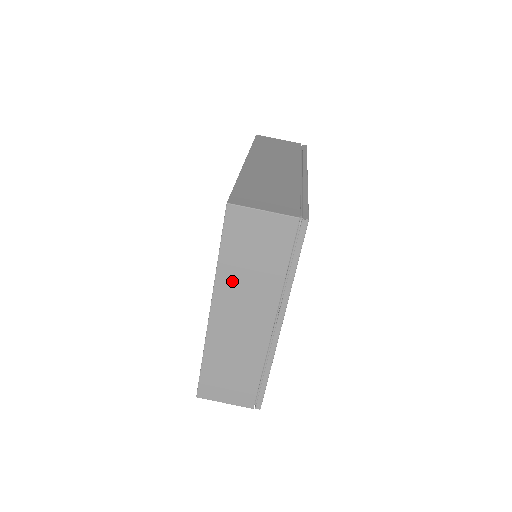
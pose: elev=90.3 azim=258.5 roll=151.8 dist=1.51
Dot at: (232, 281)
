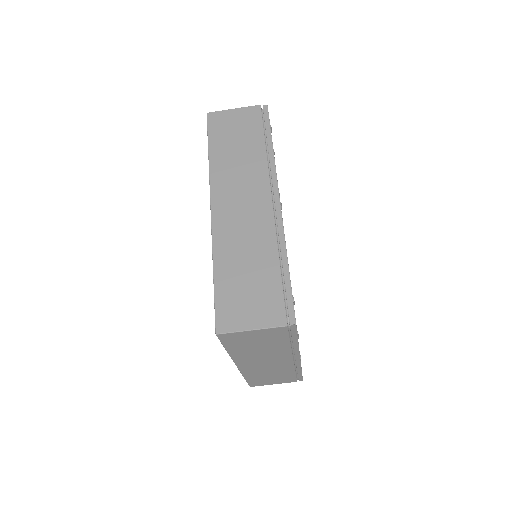
Dot at: (246, 355)
